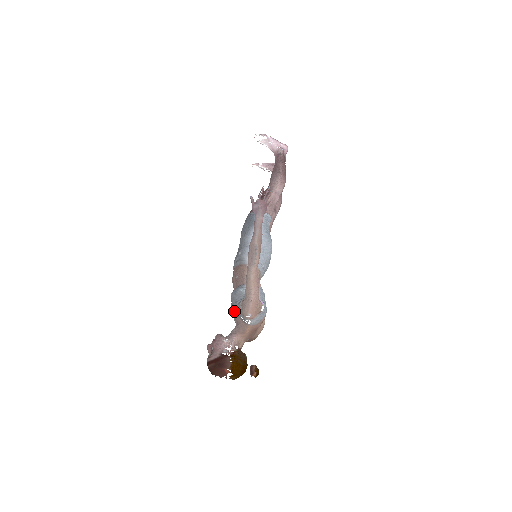
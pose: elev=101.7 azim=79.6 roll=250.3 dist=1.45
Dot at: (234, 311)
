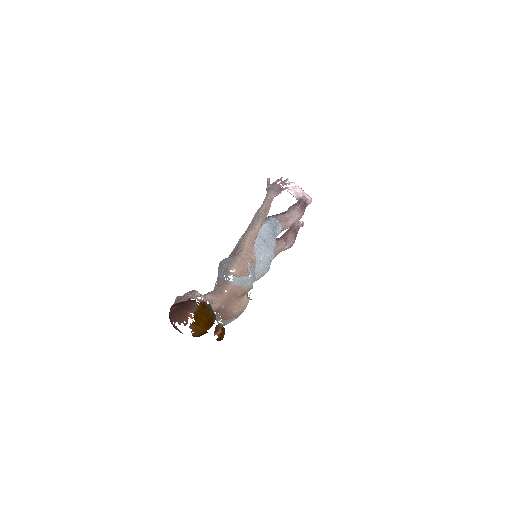
Dot at: (218, 276)
